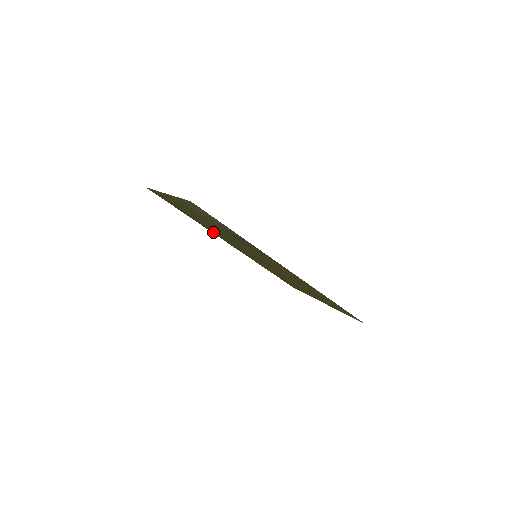
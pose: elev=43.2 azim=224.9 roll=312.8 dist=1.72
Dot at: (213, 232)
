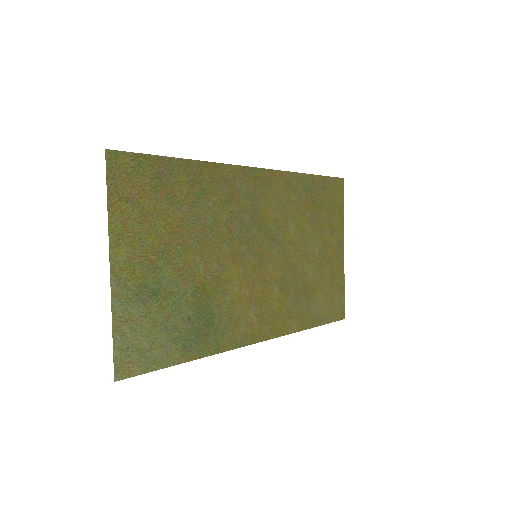
Dot at: (224, 177)
